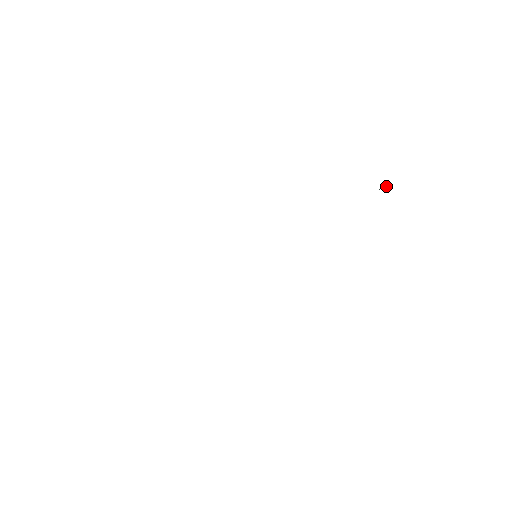
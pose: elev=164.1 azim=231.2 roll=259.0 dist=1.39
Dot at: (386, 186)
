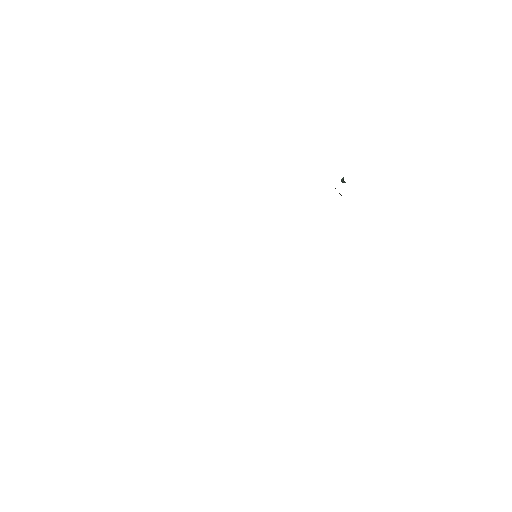
Dot at: occluded
